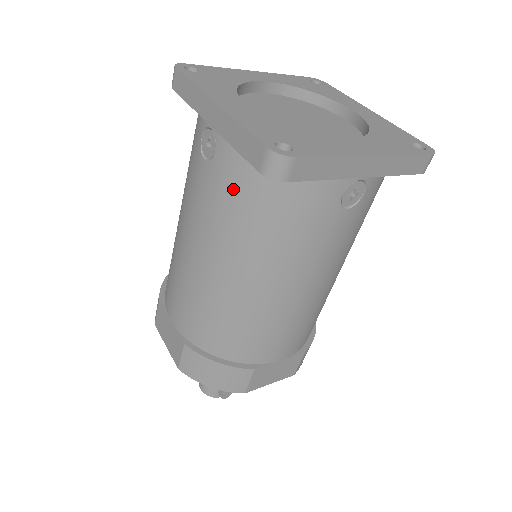
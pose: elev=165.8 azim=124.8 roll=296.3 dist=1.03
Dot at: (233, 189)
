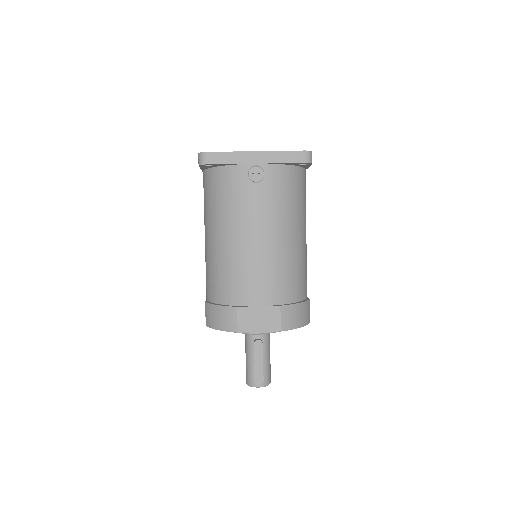
Dot at: (207, 191)
